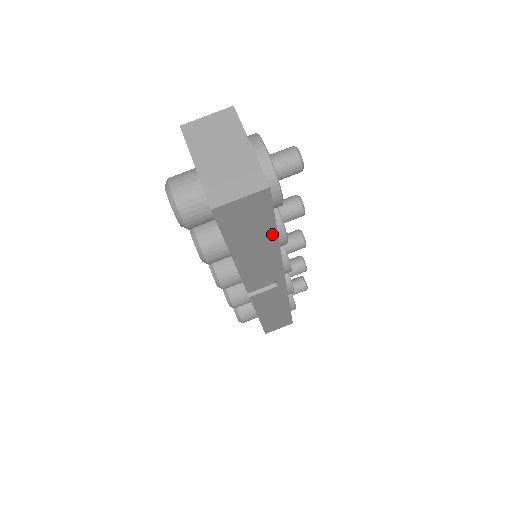
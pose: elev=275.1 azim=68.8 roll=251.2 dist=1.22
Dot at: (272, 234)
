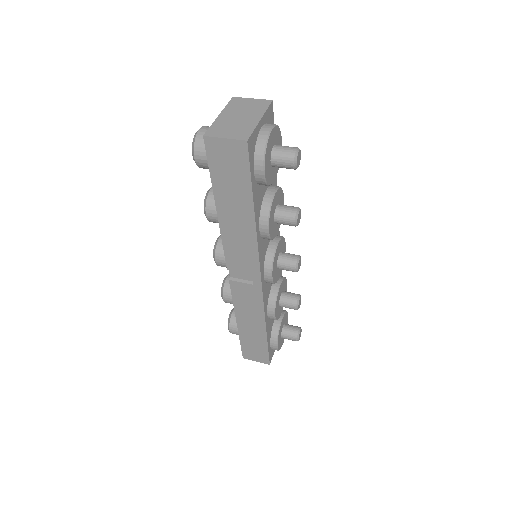
Dot at: (249, 203)
